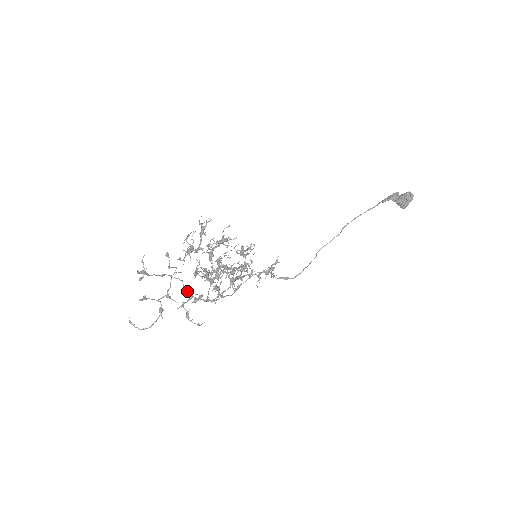
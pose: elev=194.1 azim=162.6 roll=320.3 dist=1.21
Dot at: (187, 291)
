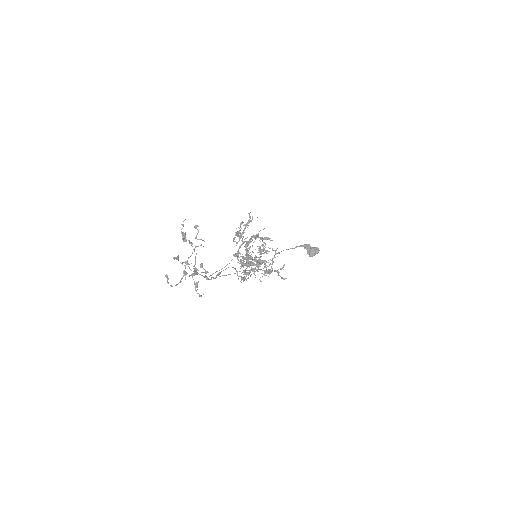
Dot at: (195, 263)
